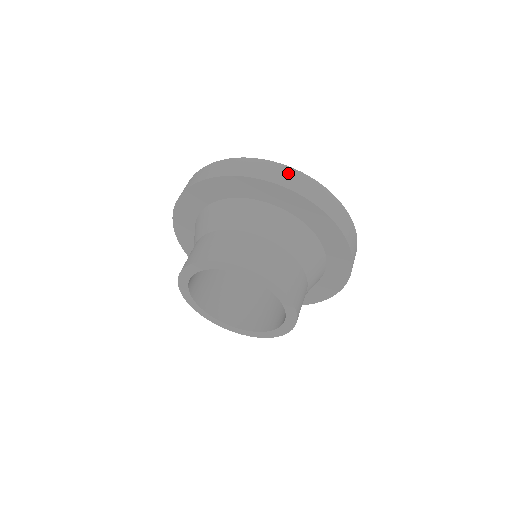
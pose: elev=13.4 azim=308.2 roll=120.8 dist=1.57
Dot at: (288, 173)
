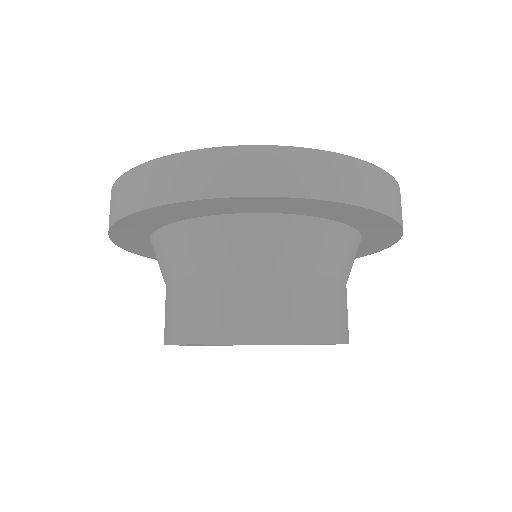
Dot at: (387, 186)
